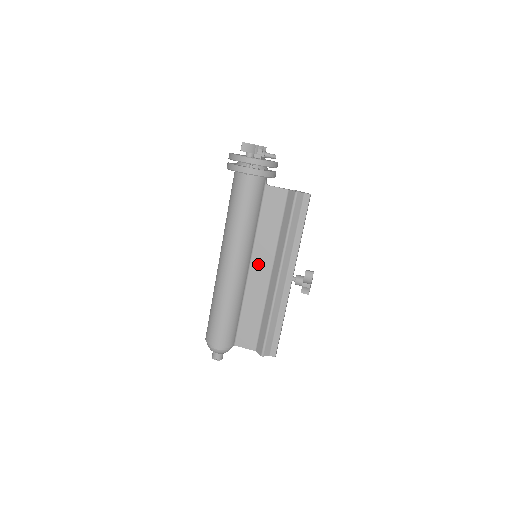
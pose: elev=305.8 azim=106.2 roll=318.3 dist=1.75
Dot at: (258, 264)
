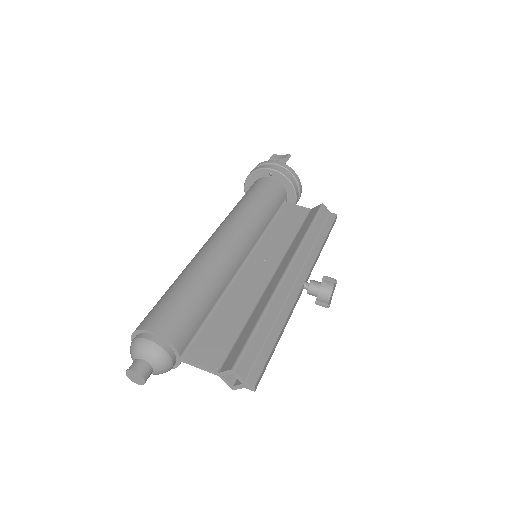
Dot at: (257, 262)
